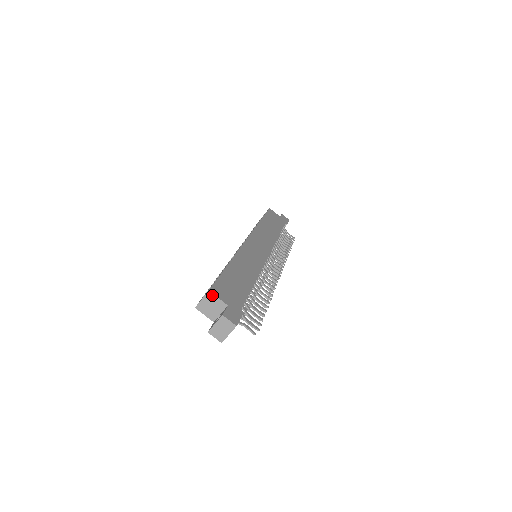
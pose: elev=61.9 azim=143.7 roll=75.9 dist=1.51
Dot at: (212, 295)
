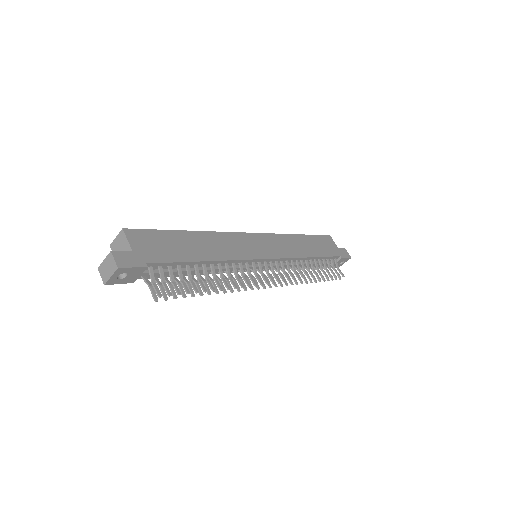
Dot at: (124, 234)
